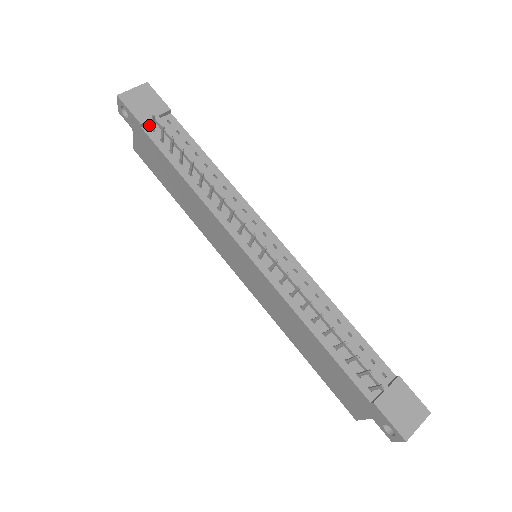
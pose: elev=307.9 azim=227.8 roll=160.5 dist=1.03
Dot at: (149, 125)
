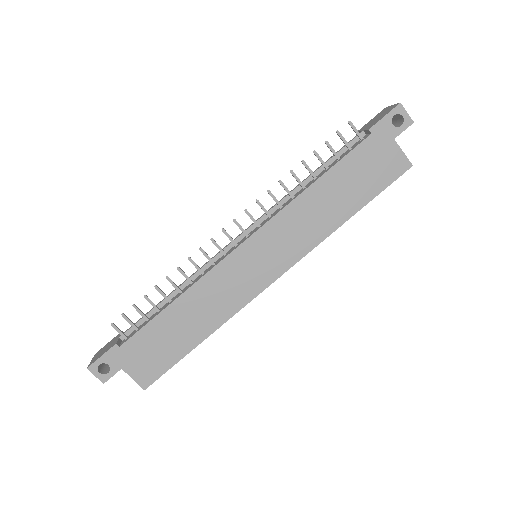
Dot at: (122, 343)
